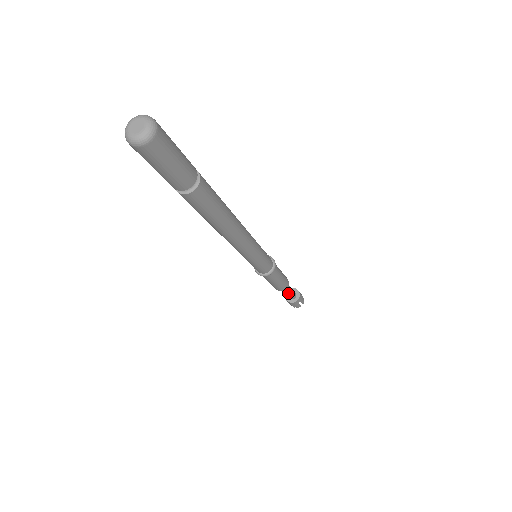
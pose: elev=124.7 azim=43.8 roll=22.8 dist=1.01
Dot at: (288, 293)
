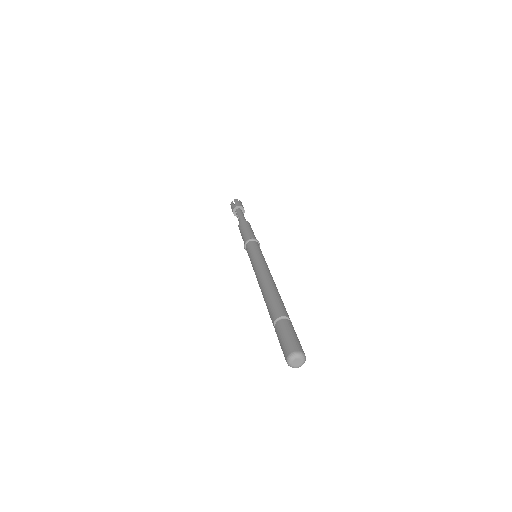
Dot at: occluded
